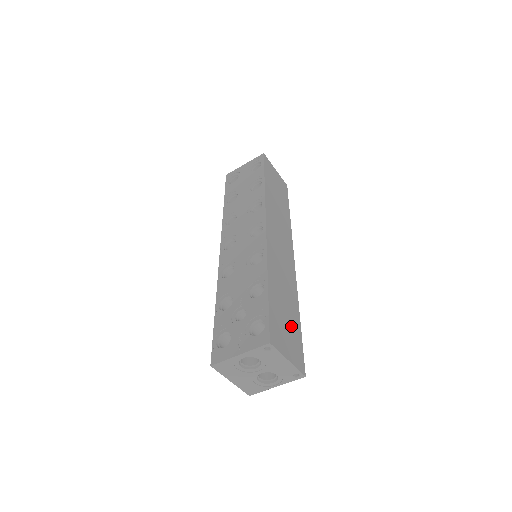
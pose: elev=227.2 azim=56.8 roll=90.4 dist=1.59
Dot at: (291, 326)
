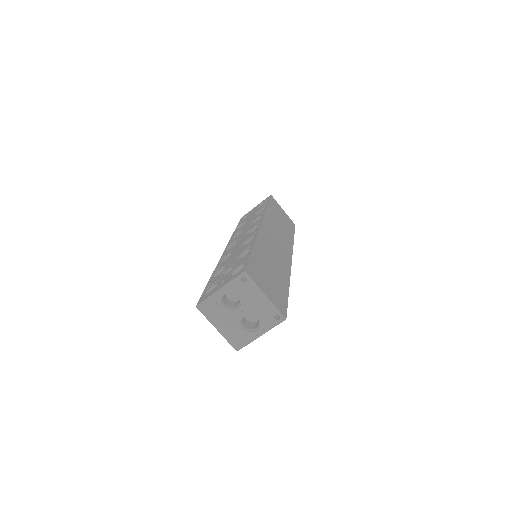
Dot at: (276, 284)
